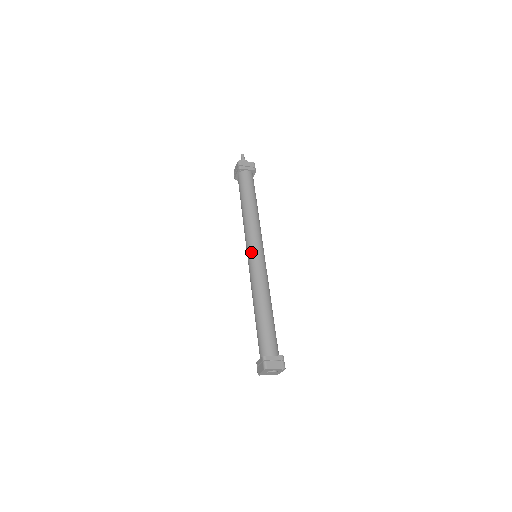
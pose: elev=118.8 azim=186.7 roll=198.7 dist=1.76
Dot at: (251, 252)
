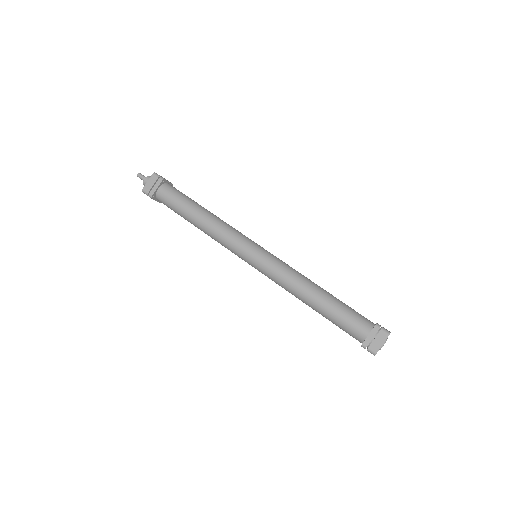
Dot at: (248, 262)
